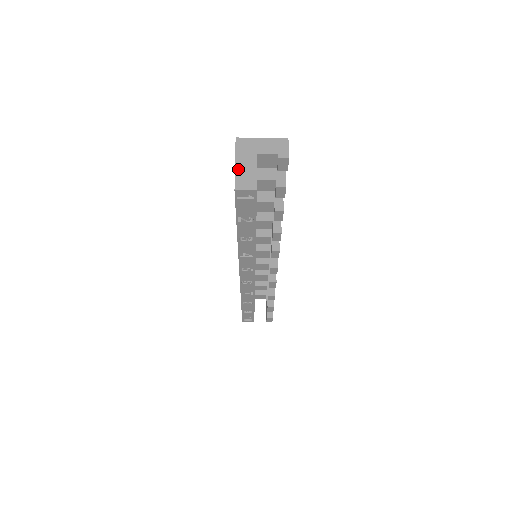
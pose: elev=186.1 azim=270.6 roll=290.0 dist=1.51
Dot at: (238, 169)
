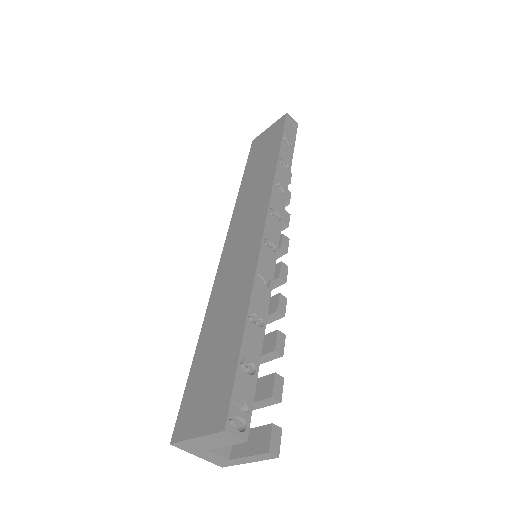
Dot at: occluded
